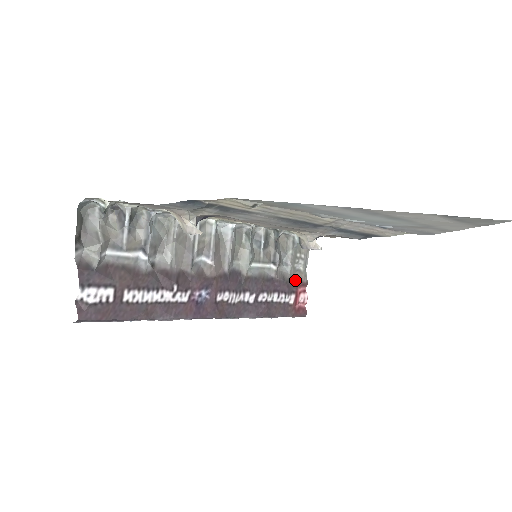
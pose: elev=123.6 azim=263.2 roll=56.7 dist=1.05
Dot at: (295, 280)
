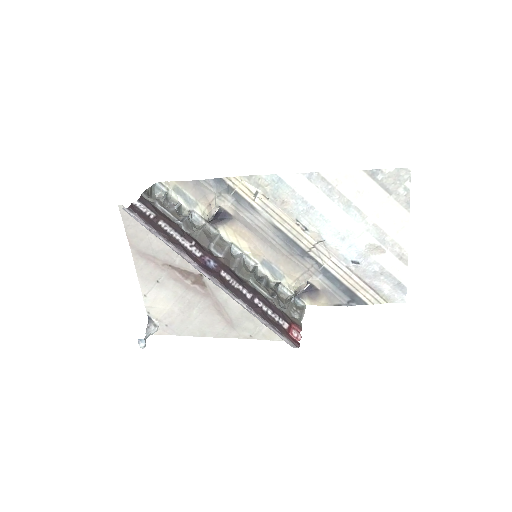
Dot at: (290, 319)
